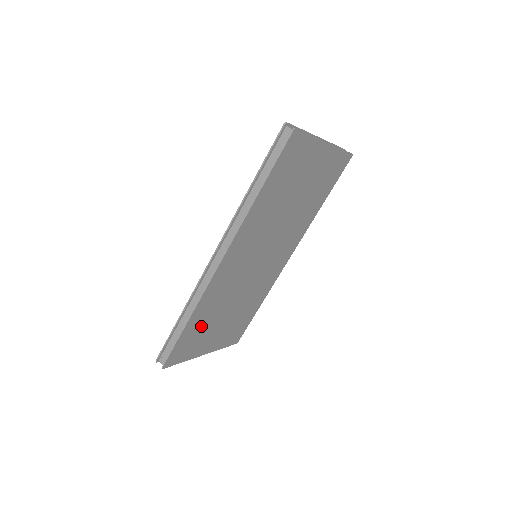
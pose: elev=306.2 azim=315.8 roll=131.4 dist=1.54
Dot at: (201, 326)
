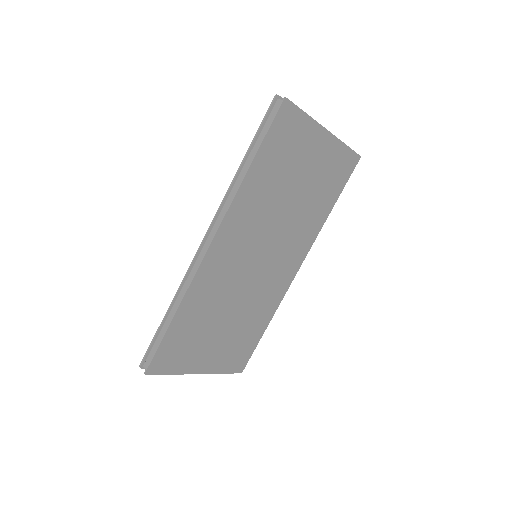
Dot at: (192, 329)
